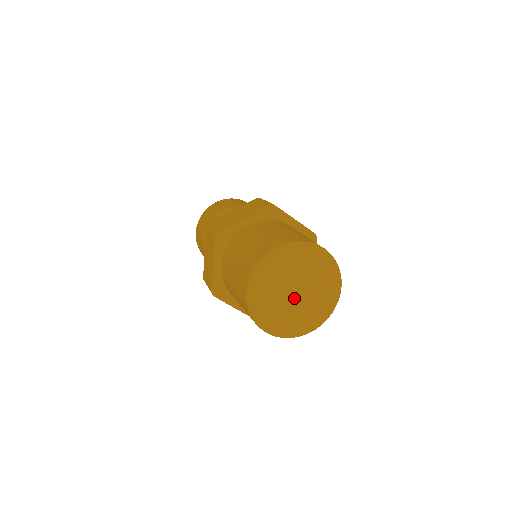
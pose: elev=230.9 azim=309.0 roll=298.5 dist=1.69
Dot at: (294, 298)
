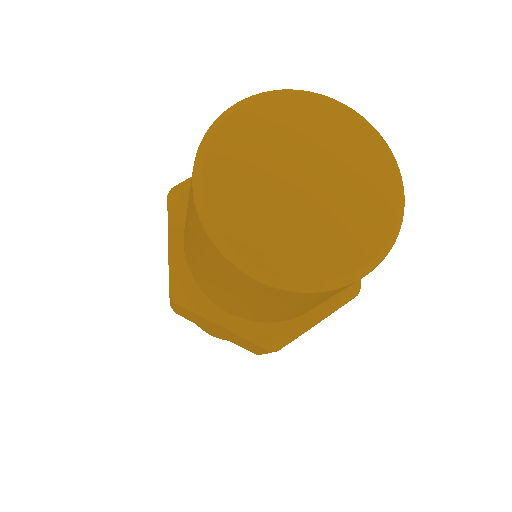
Dot at: (301, 194)
